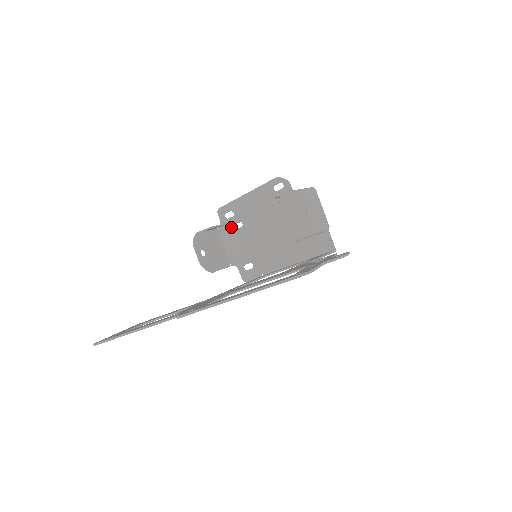
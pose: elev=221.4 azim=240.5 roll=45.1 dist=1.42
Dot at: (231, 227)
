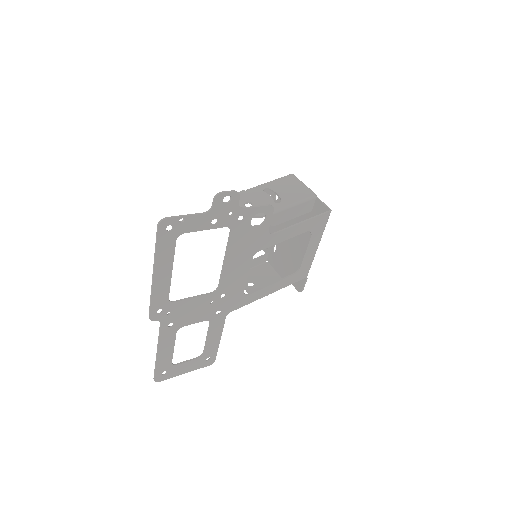
Dot at: (272, 253)
